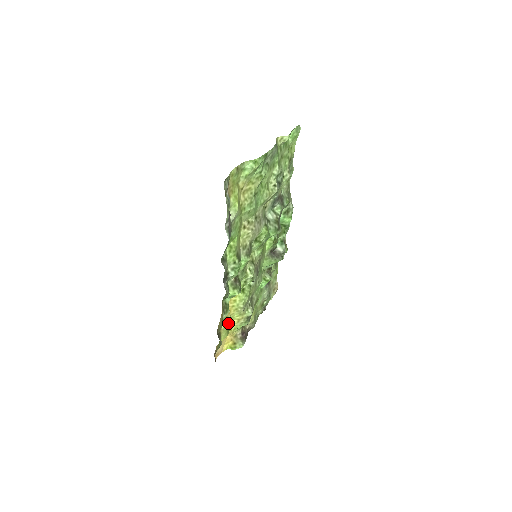
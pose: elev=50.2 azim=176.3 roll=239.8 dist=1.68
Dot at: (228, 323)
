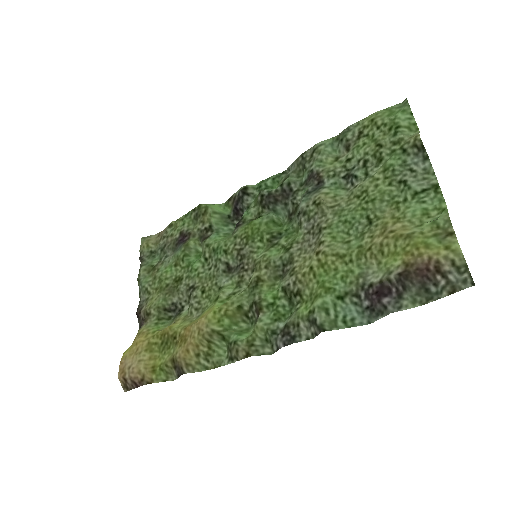
Dot at: (173, 339)
